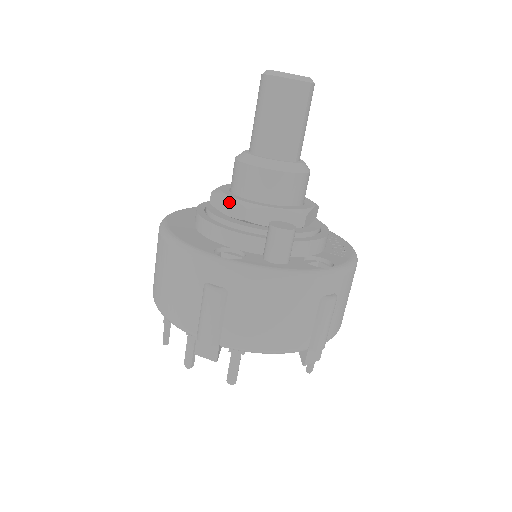
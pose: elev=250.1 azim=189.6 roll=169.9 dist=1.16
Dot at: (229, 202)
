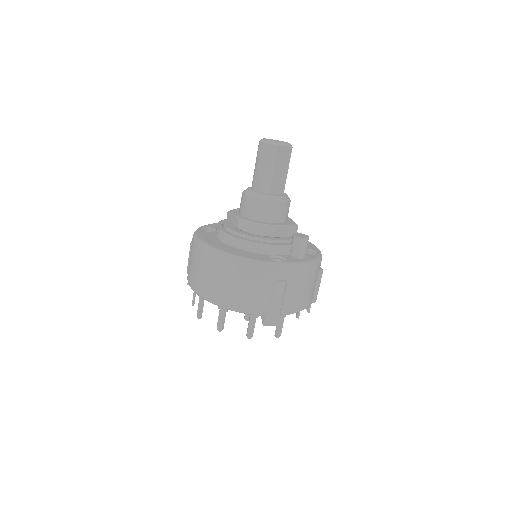
Dot at: (258, 226)
